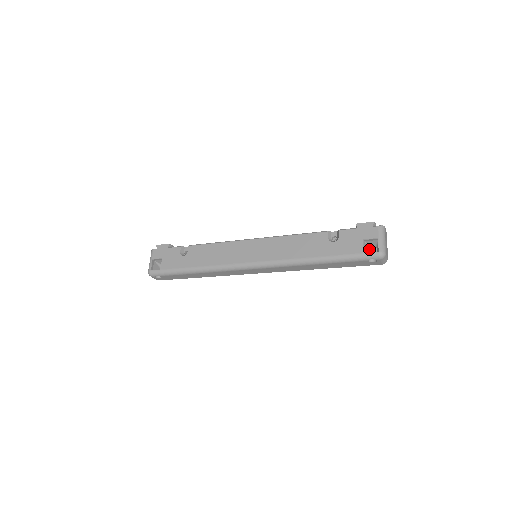
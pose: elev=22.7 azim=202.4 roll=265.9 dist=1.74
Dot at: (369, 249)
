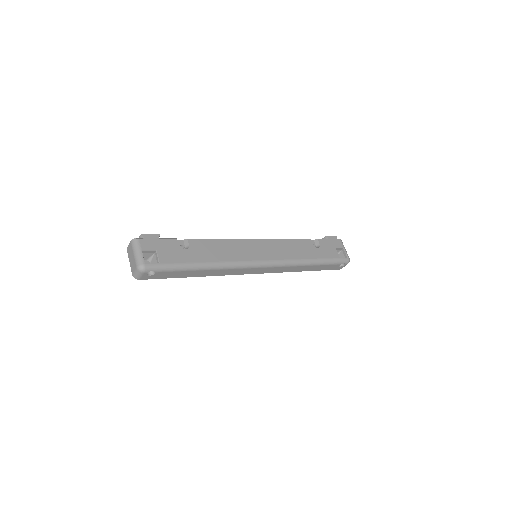
Dot at: occluded
